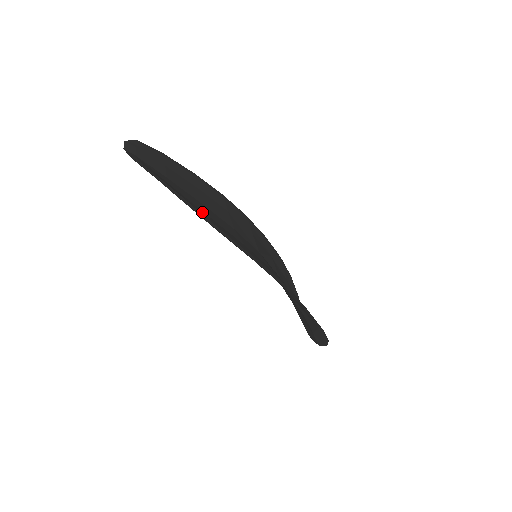
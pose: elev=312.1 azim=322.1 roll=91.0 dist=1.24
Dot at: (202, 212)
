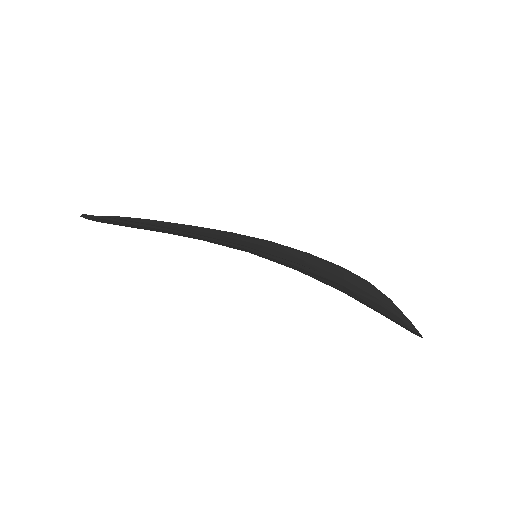
Dot at: occluded
